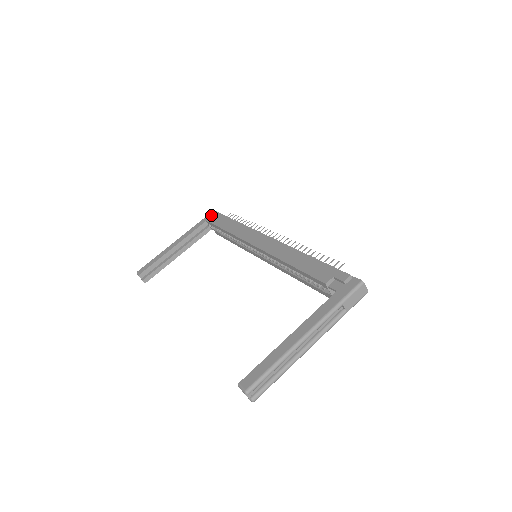
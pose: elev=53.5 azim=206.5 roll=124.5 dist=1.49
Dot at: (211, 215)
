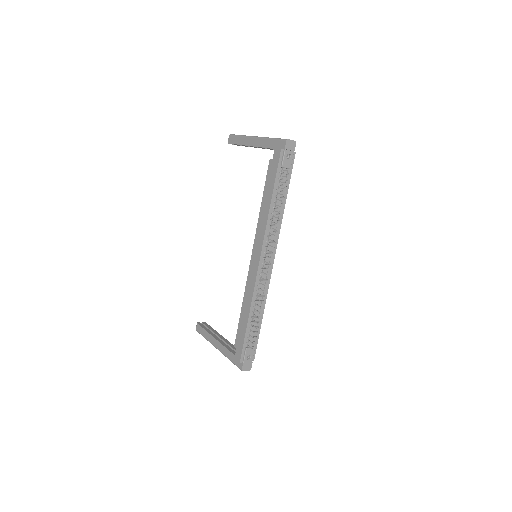
Dot at: occluded
